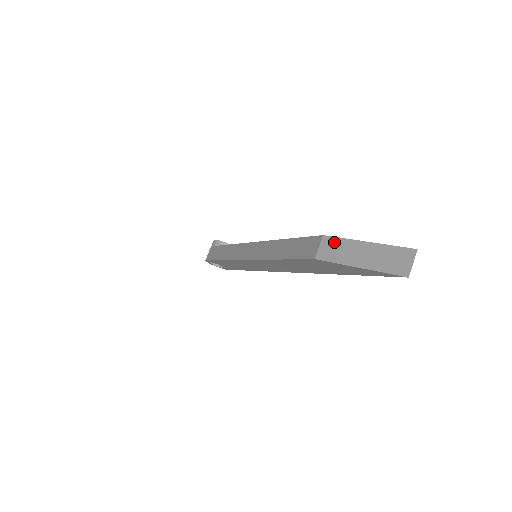
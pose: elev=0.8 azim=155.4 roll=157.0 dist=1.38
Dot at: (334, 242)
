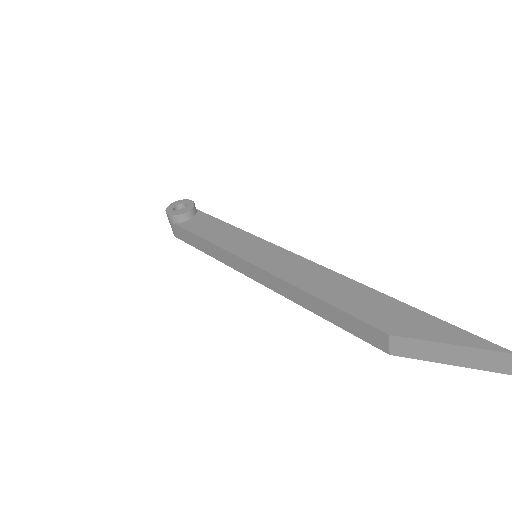
Dot at: (407, 343)
